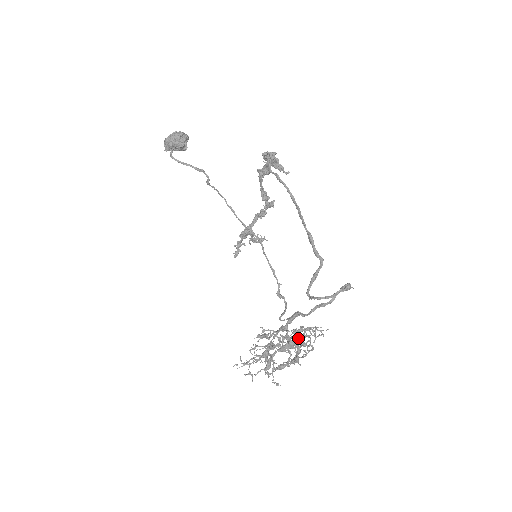
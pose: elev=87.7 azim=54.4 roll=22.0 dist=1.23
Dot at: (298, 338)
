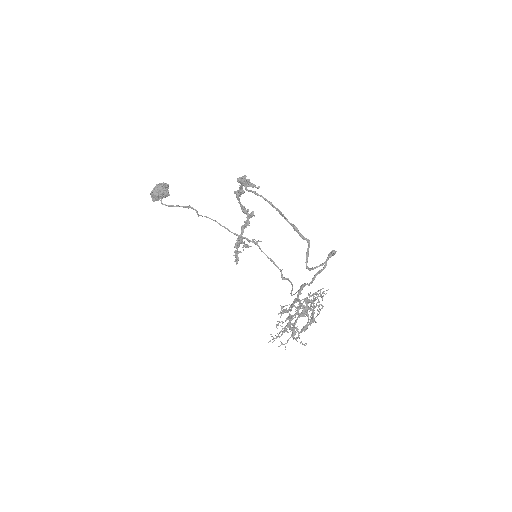
Dot at: (311, 302)
